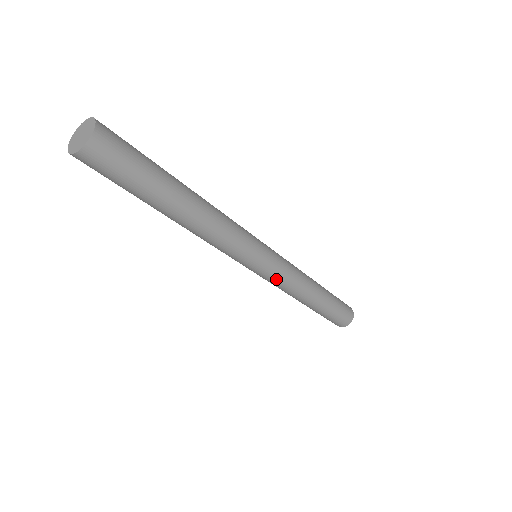
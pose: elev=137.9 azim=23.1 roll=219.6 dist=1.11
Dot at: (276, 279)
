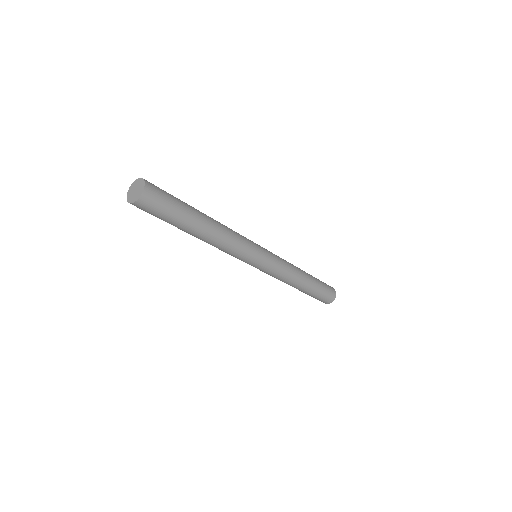
Dot at: (268, 273)
